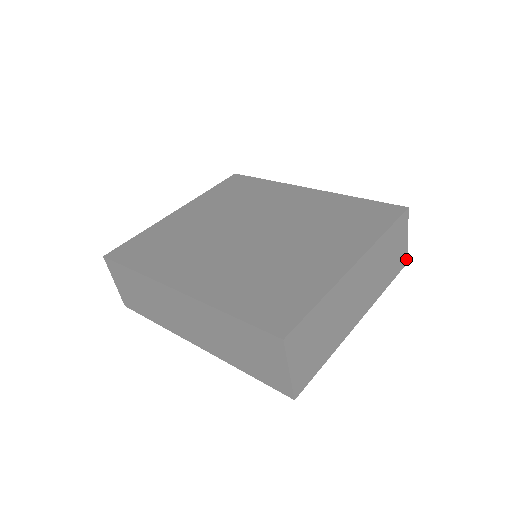
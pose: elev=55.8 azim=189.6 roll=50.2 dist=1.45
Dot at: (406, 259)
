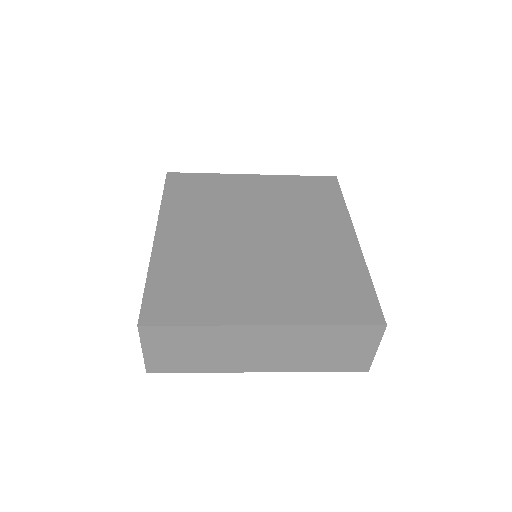
Dot at: (368, 367)
